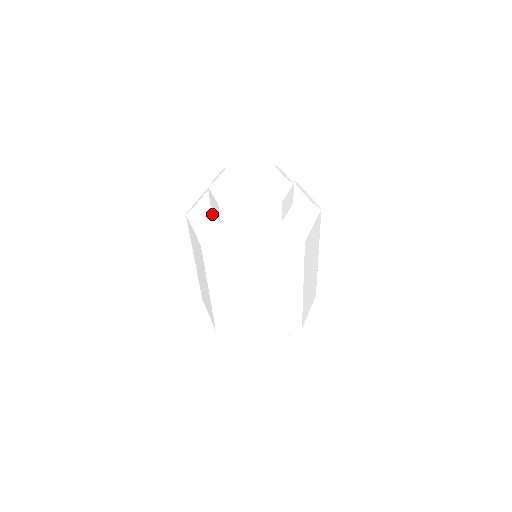
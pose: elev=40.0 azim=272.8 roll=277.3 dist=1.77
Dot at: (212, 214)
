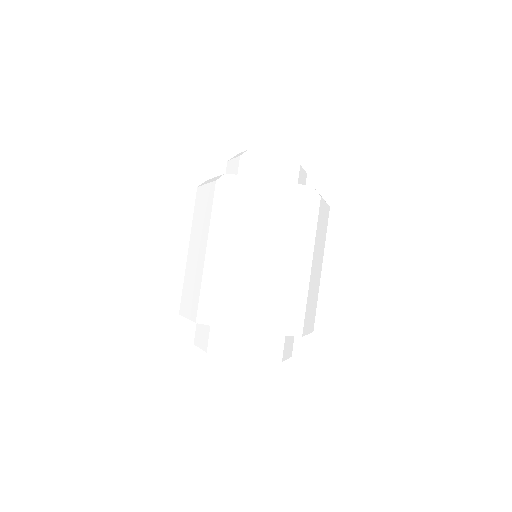
Dot at: occluded
